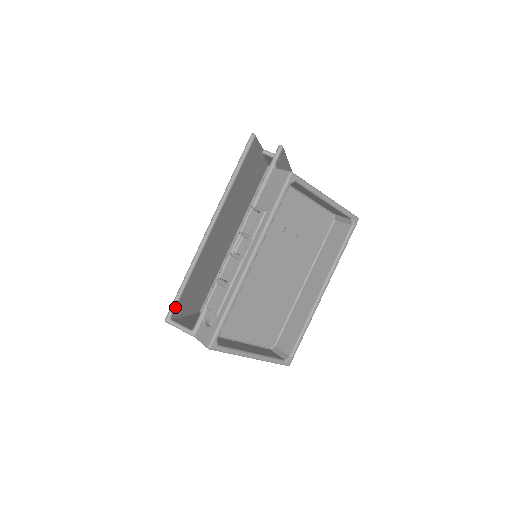
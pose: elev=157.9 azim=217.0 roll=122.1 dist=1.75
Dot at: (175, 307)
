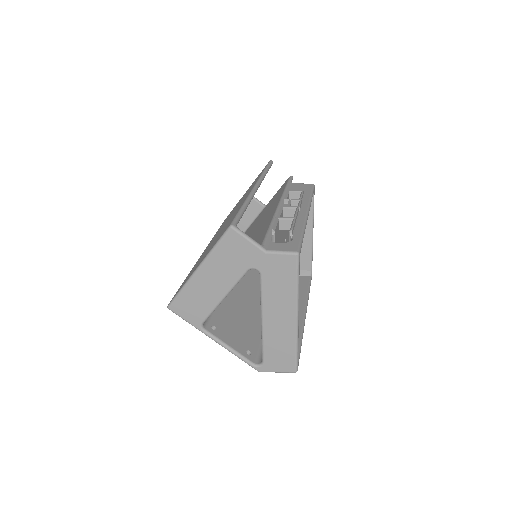
Dot at: occluded
